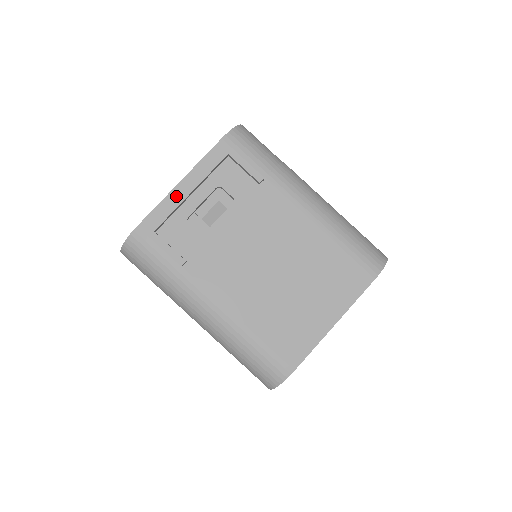
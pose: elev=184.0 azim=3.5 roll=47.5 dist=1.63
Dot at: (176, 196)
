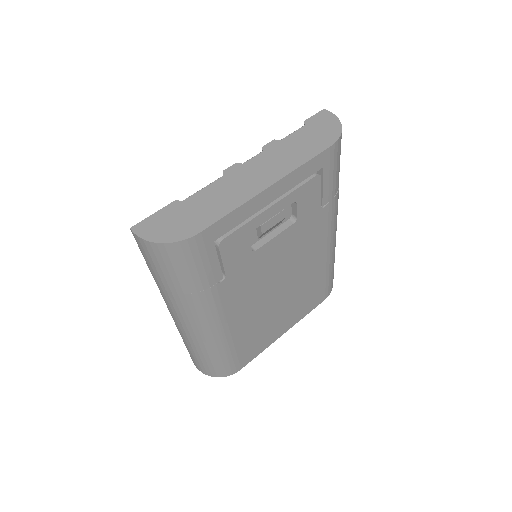
Dot at: (257, 203)
